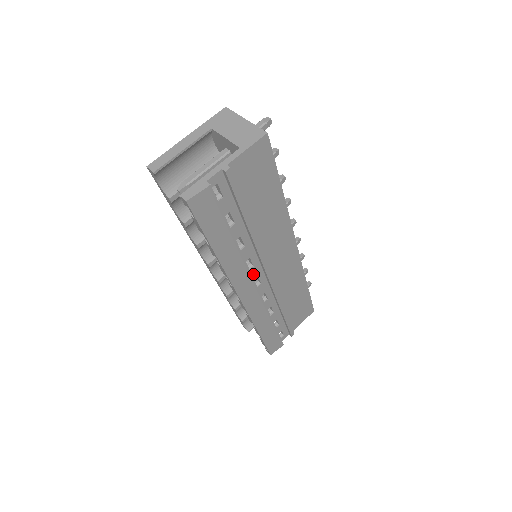
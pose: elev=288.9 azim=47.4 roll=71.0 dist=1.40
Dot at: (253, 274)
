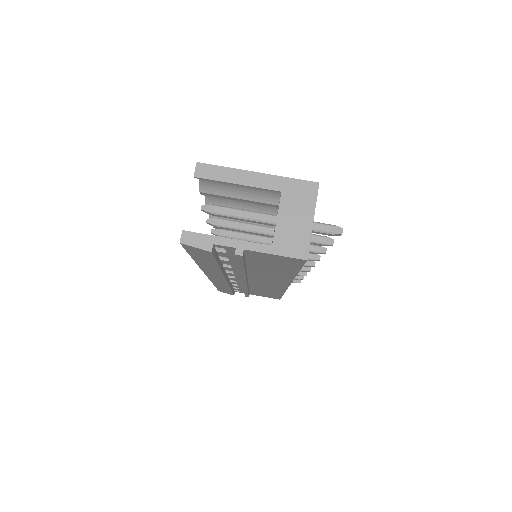
Dot at: (231, 274)
